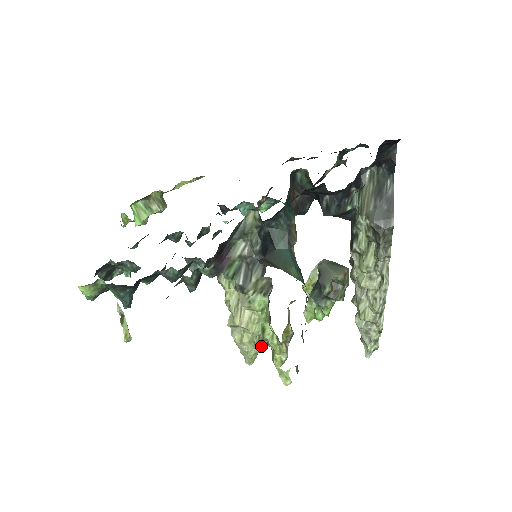
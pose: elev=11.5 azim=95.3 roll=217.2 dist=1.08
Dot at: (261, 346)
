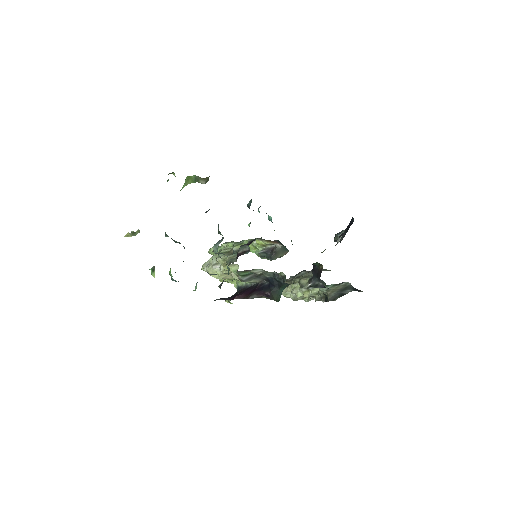
Dot at: occluded
